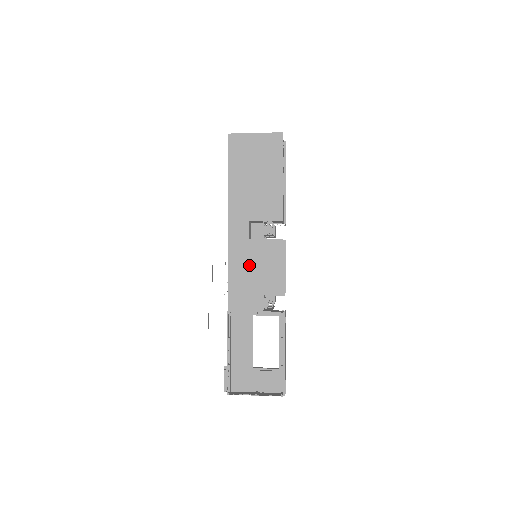
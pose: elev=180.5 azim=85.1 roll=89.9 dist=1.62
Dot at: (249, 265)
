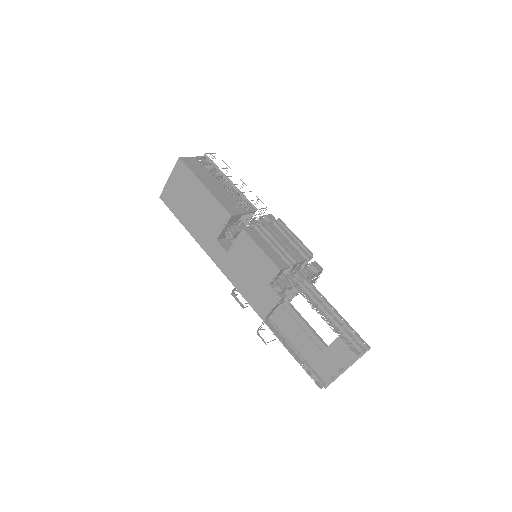
Dot at: (243, 271)
